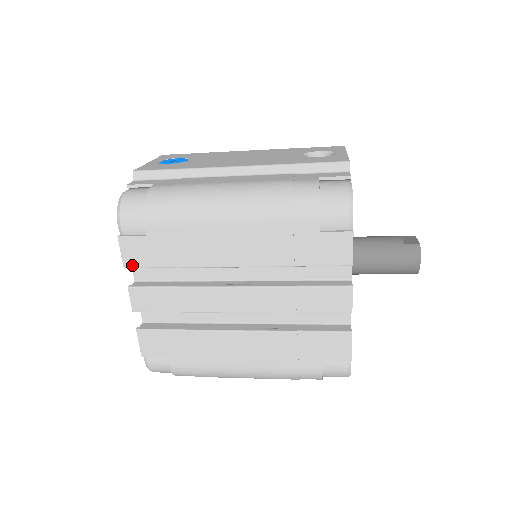
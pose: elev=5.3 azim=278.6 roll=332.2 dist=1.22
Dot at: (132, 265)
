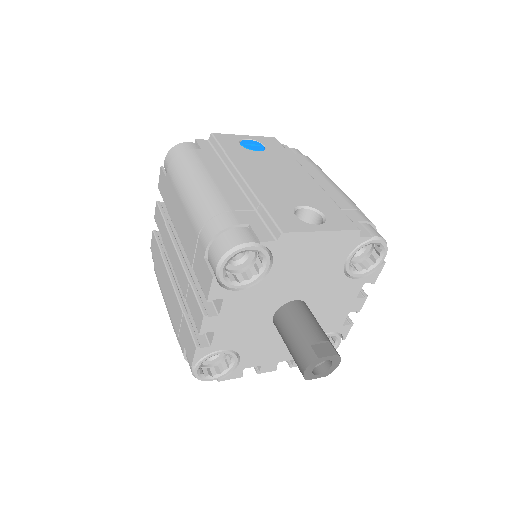
Dot at: (160, 189)
